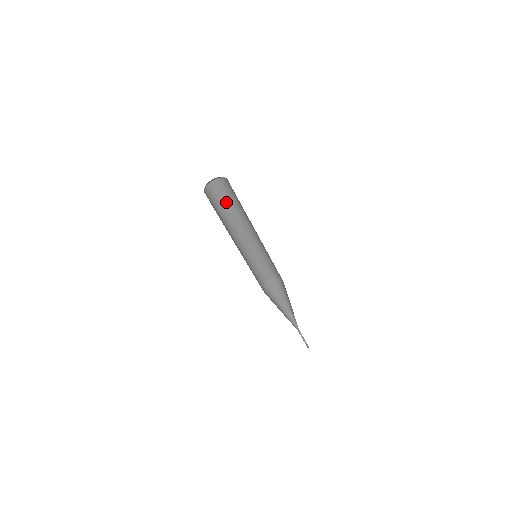
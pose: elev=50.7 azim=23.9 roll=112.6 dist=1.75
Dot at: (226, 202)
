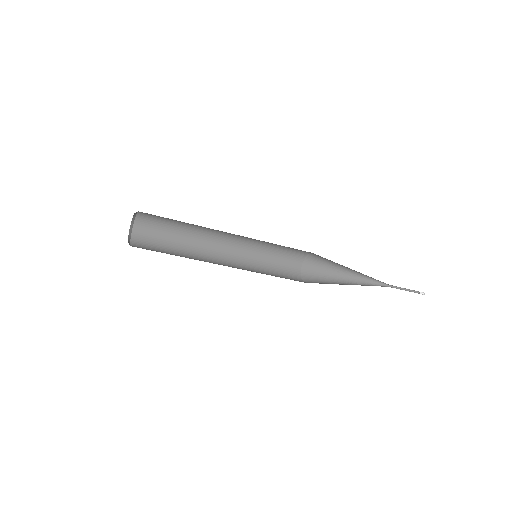
Dot at: (174, 222)
